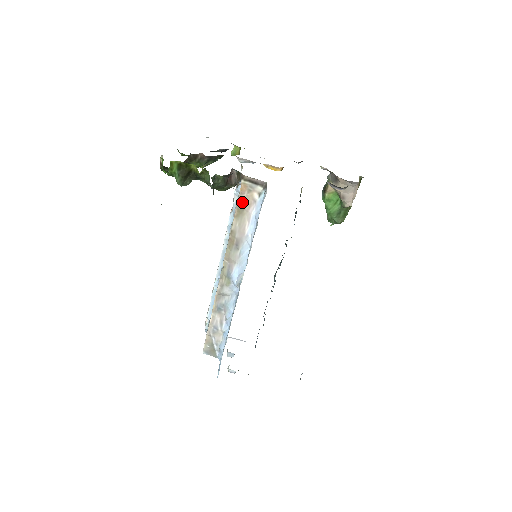
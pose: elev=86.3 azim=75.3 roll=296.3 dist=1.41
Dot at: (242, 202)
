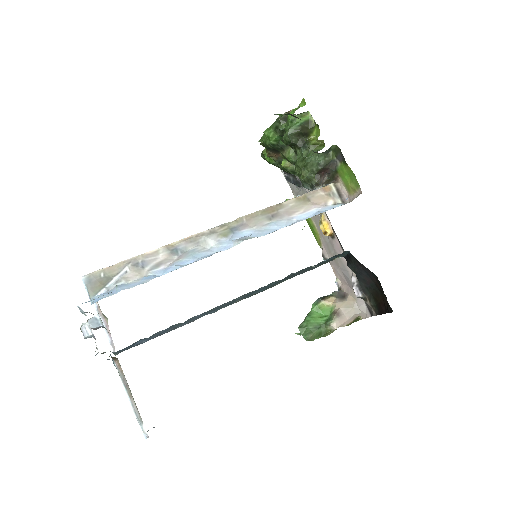
Dot at: (314, 195)
